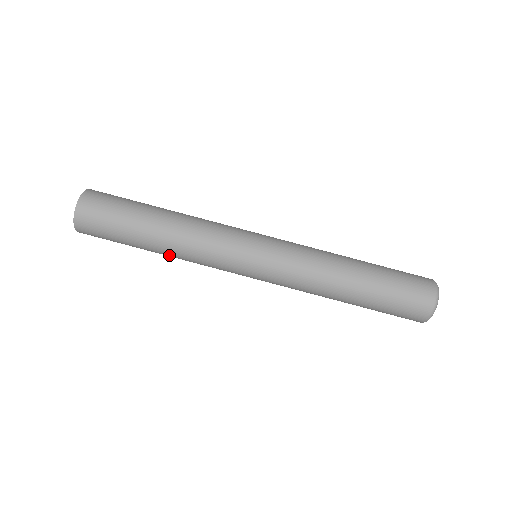
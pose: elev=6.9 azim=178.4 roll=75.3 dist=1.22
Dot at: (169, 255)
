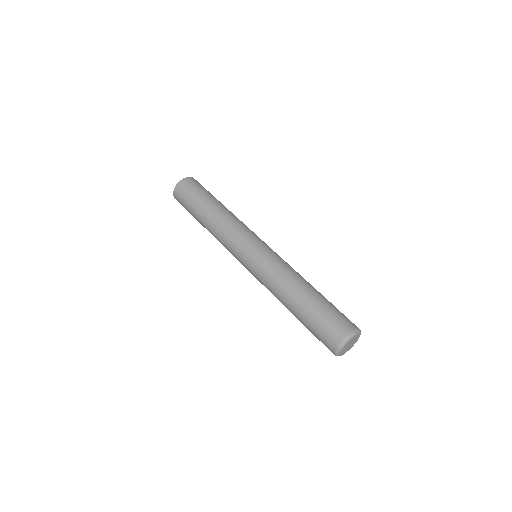
Dot at: (210, 224)
